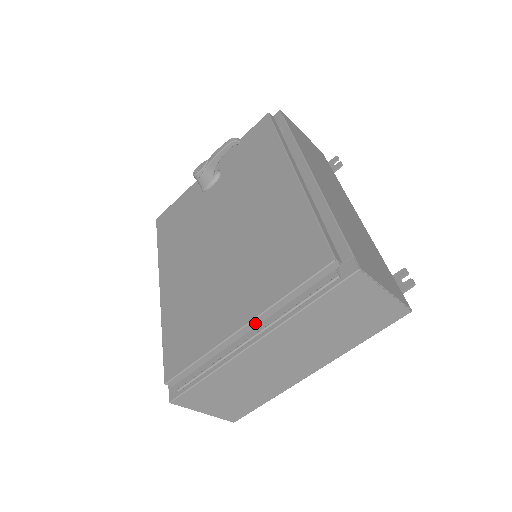
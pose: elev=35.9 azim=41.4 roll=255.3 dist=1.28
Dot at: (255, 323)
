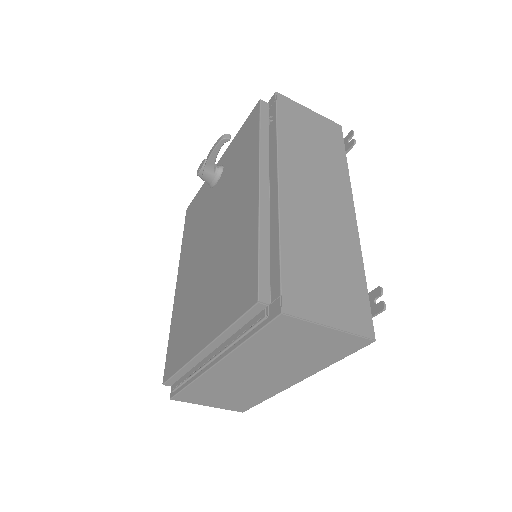
Dot at: (212, 347)
